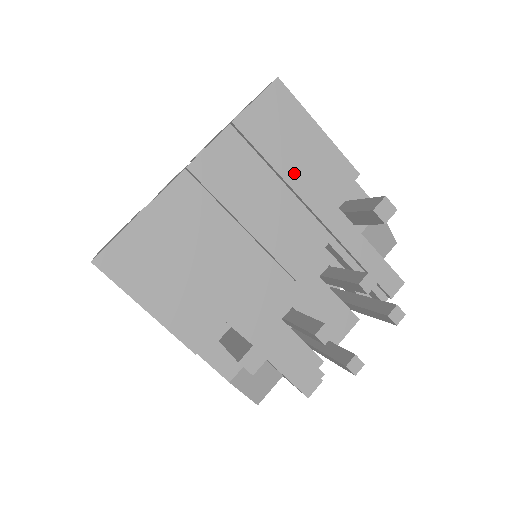
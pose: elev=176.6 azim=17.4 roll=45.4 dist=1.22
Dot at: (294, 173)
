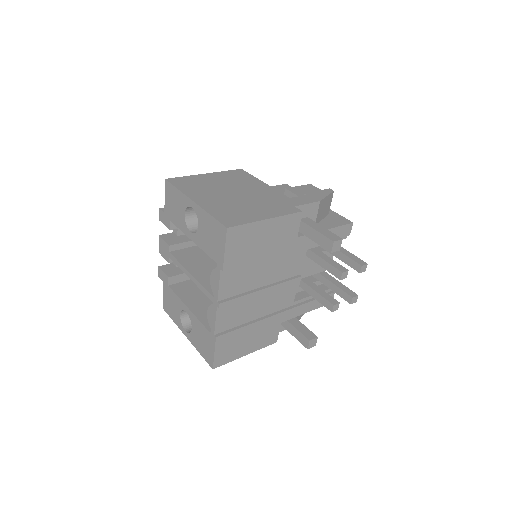
Dot at: (269, 251)
